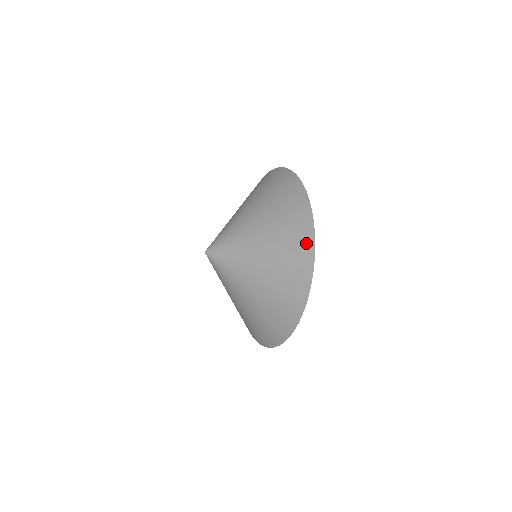
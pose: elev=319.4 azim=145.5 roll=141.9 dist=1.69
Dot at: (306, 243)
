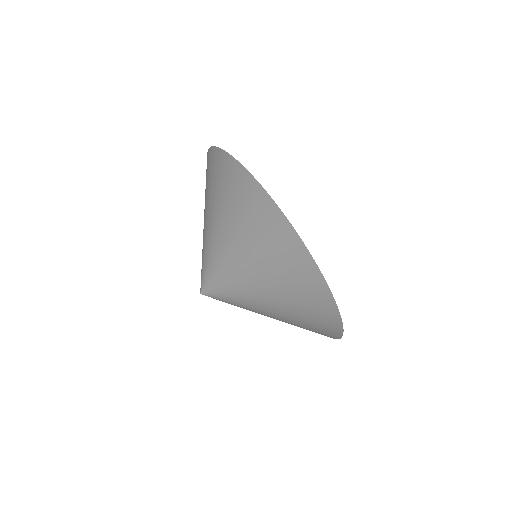
Dot at: (241, 179)
